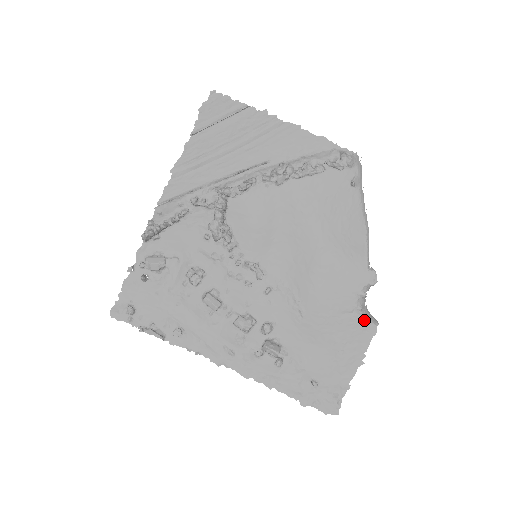
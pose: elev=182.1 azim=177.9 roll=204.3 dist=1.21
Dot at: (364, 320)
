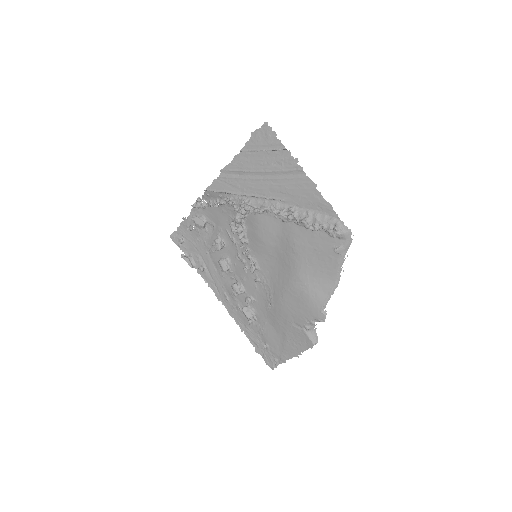
Dot at: (307, 336)
